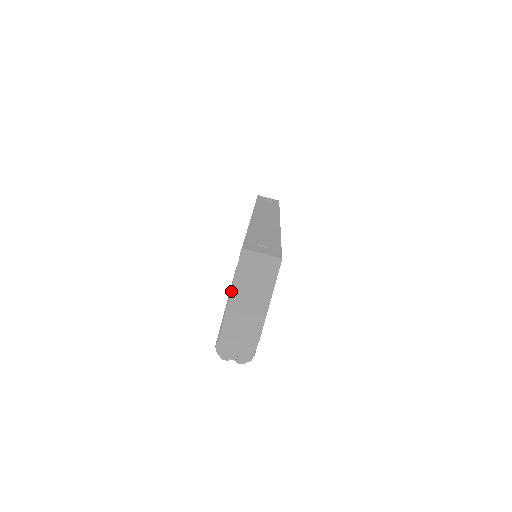
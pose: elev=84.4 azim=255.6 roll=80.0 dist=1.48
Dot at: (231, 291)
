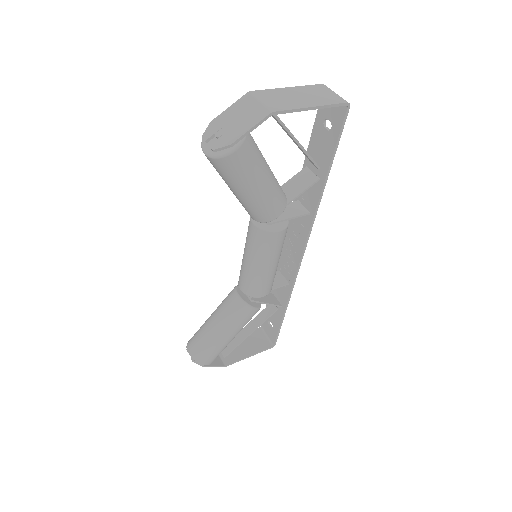
Dot at: (291, 87)
